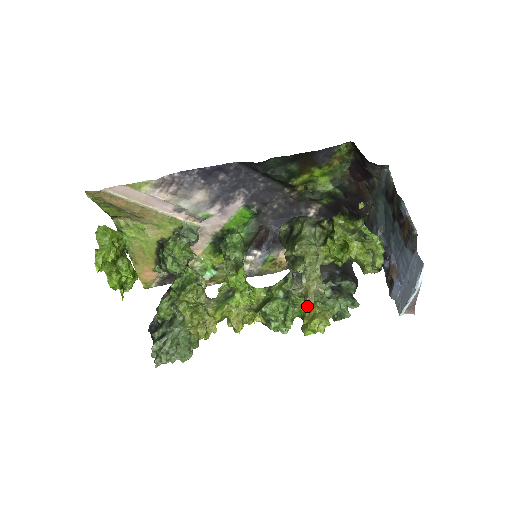
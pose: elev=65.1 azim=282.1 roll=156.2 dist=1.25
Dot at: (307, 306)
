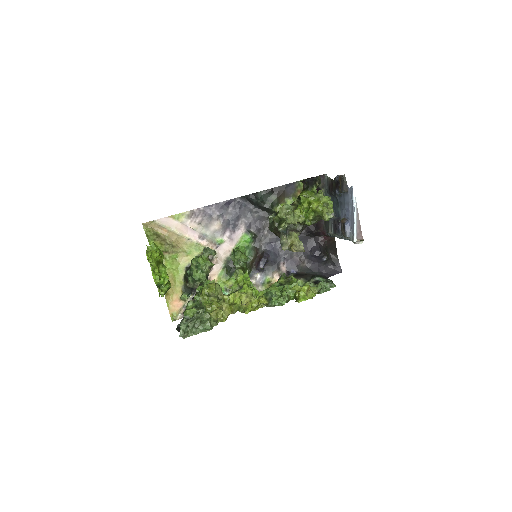
Dot at: (293, 249)
